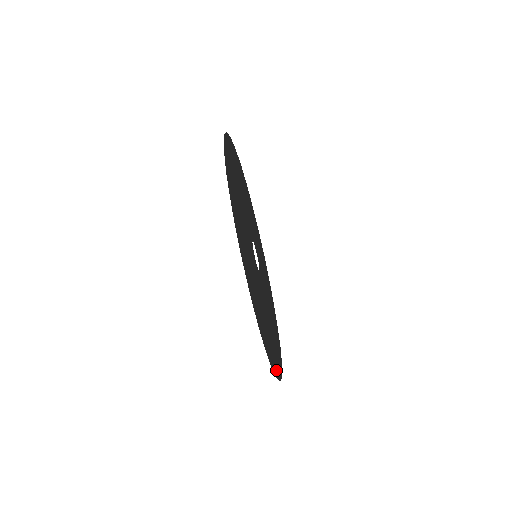
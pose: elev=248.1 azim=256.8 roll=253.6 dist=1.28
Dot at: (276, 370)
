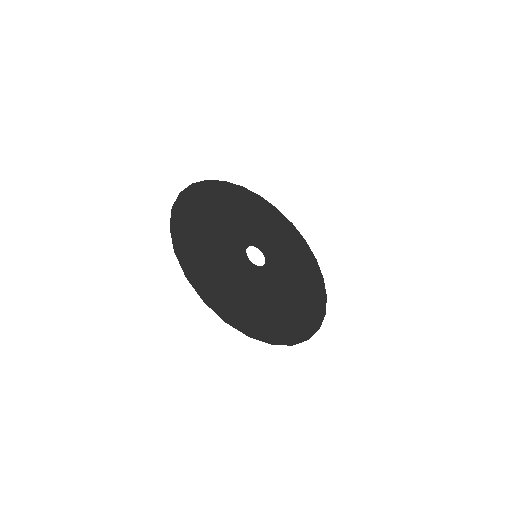
Dot at: (281, 338)
